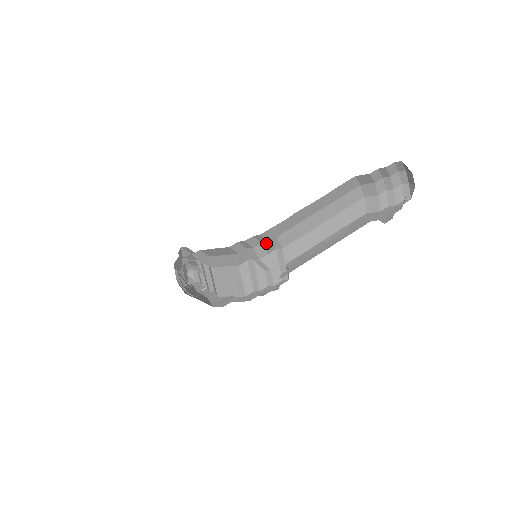
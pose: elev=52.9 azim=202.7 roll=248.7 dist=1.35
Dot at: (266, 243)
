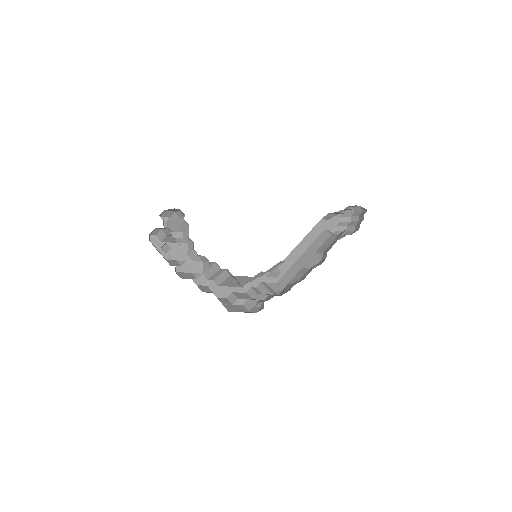
Dot at: occluded
